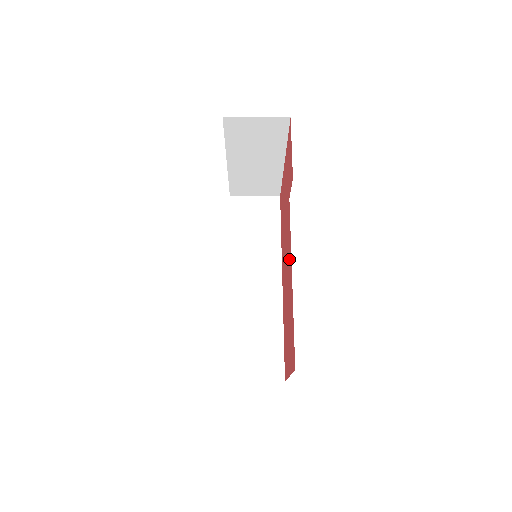
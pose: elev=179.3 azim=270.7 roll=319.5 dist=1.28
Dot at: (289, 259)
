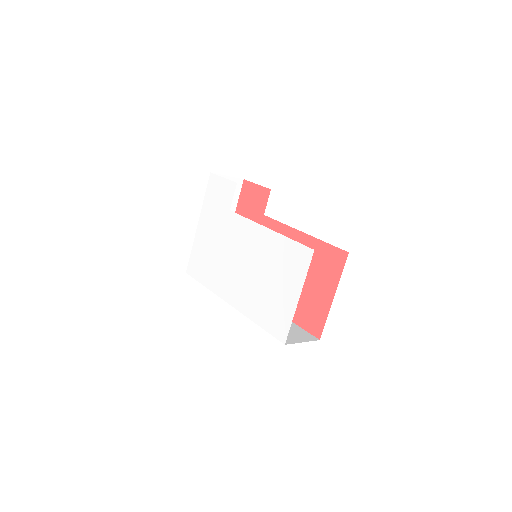
Dot at: occluded
